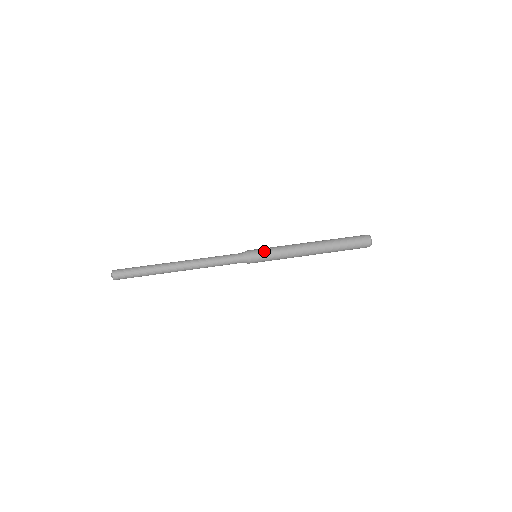
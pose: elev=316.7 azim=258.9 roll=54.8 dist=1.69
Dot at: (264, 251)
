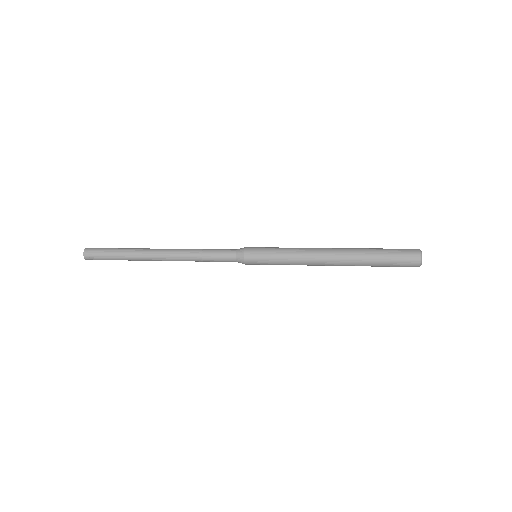
Dot at: (266, 247)
